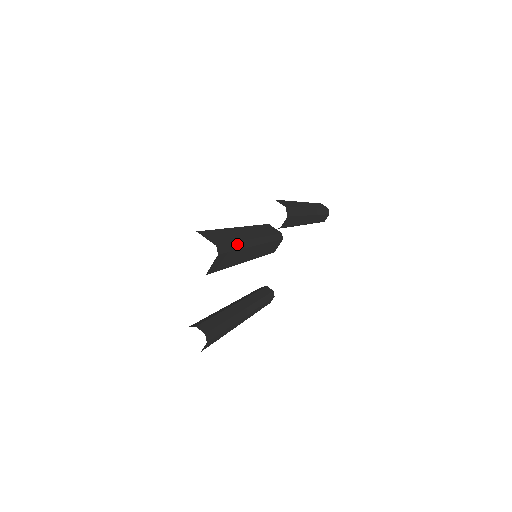
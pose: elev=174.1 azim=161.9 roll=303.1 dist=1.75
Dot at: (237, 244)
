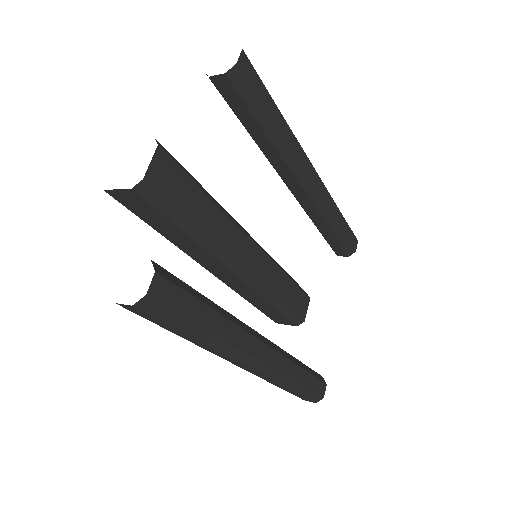
Dot at: (206, 192)
